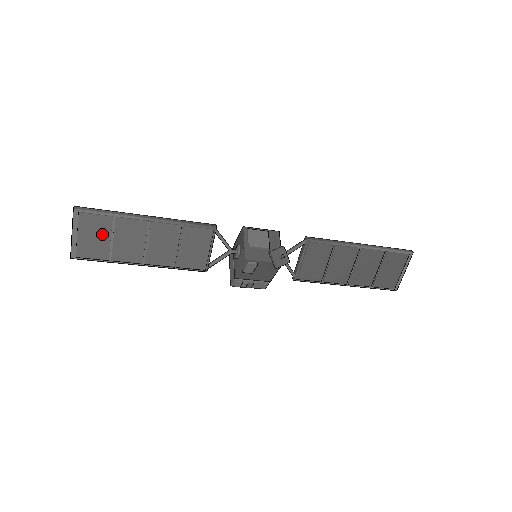
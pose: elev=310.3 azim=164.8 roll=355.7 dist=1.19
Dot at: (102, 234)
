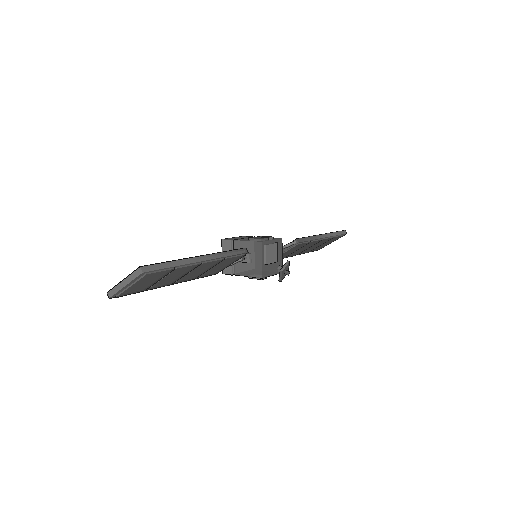
Dot at: (154, 280)
